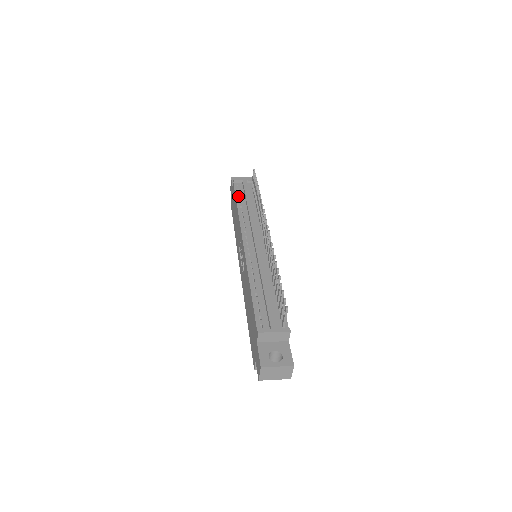
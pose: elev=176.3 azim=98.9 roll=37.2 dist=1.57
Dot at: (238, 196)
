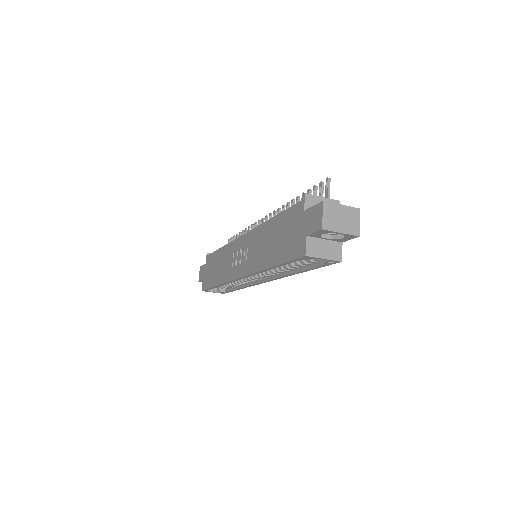
Dot at: occluded
